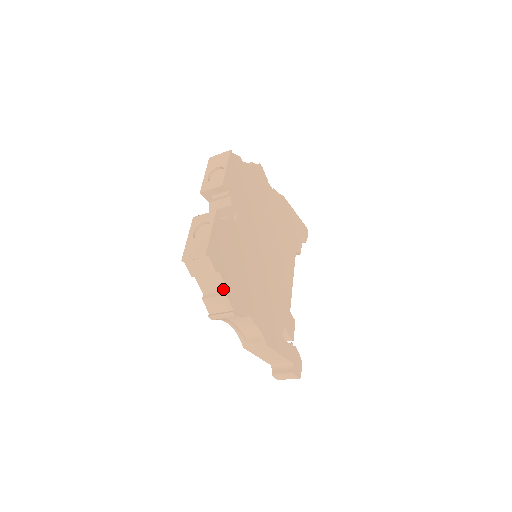
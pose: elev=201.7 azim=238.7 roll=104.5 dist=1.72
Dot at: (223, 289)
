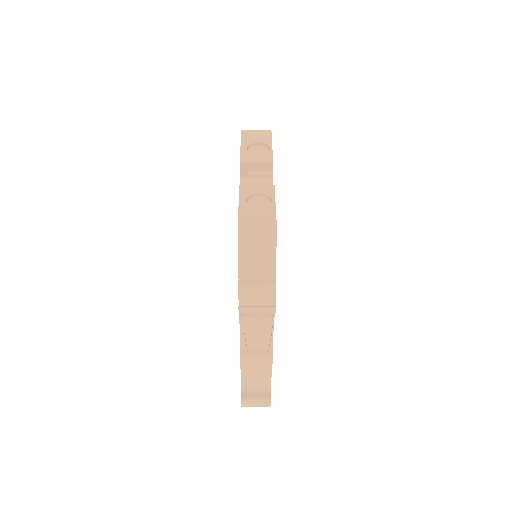
Dot at: (270, 277)
